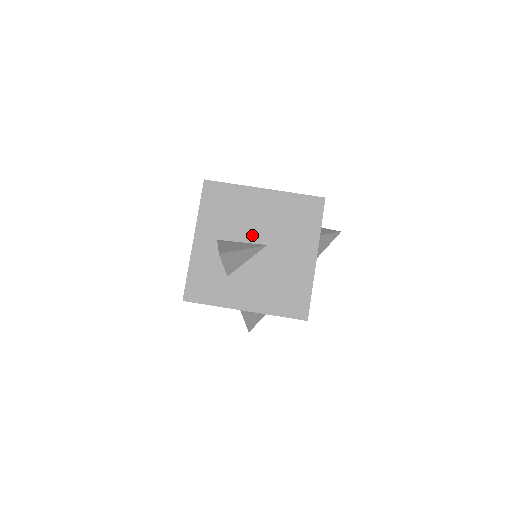
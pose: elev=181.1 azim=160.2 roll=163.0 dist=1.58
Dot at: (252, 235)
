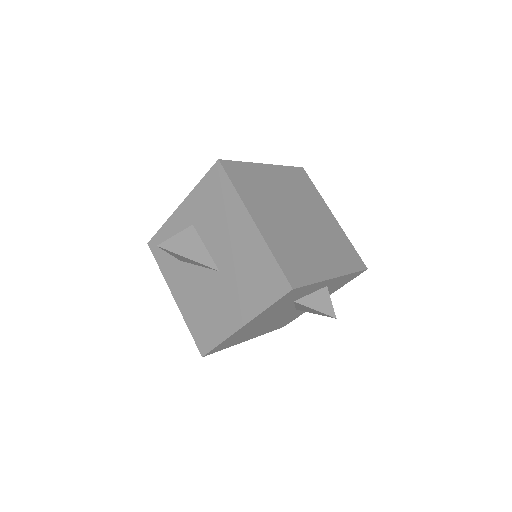
Dot at: (216, 250)
